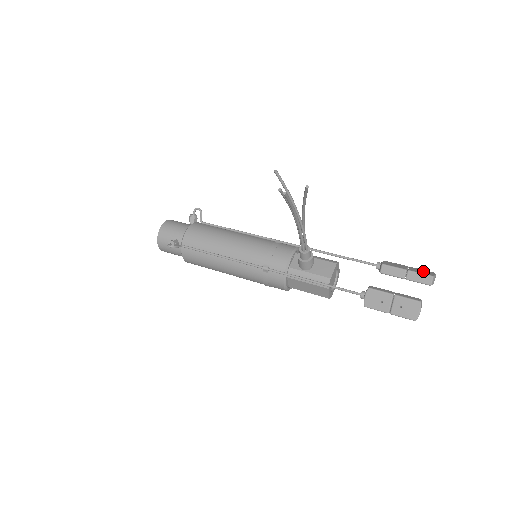
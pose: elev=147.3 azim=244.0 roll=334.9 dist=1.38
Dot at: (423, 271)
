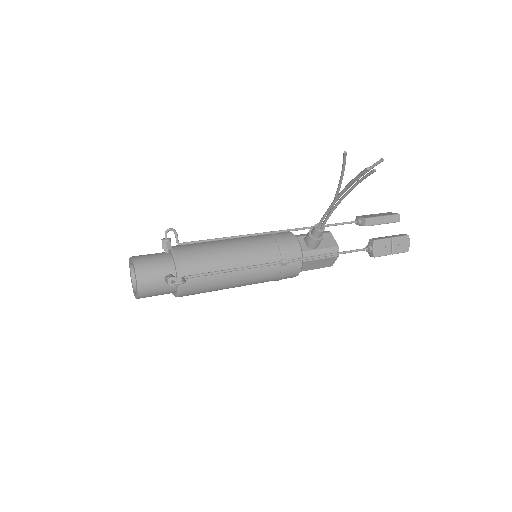
Dot at: (387, 213)
